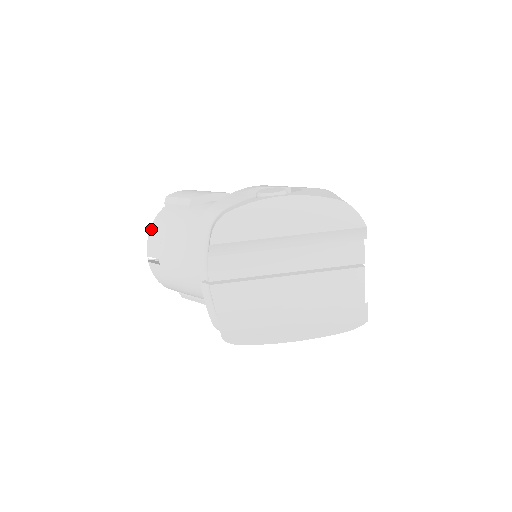
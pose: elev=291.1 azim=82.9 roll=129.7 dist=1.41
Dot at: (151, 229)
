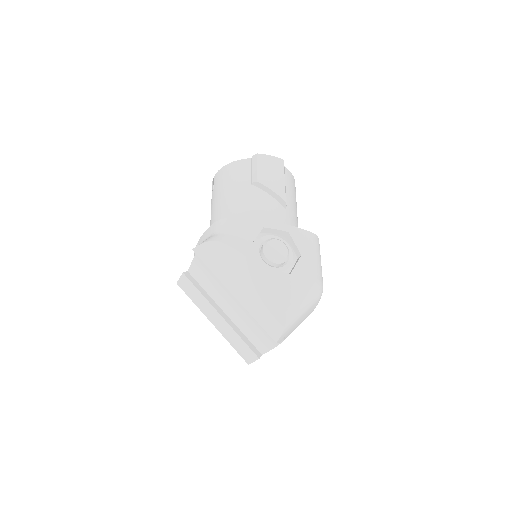
Dot at: (228, 165)
